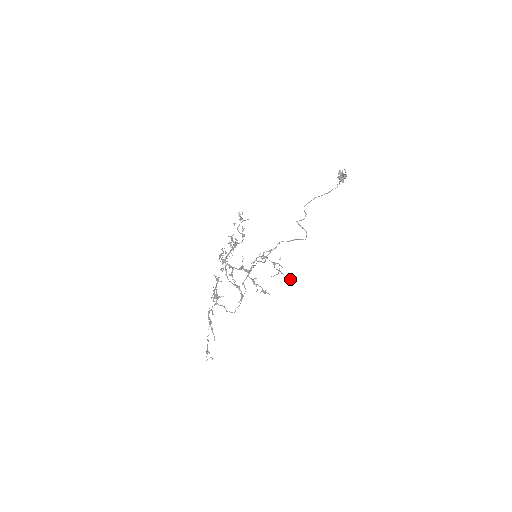
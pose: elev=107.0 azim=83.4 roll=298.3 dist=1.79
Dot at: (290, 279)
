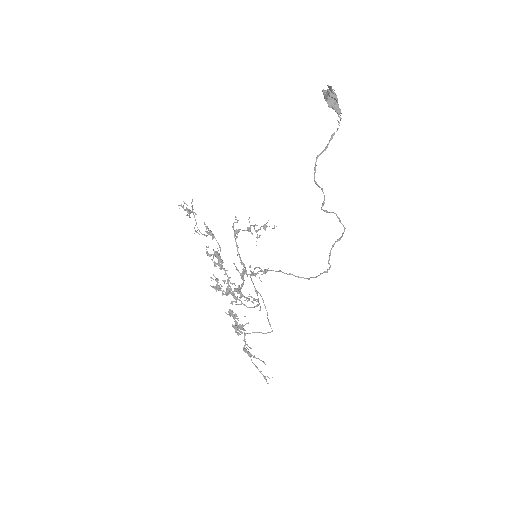
Dot at: (264, 227)
